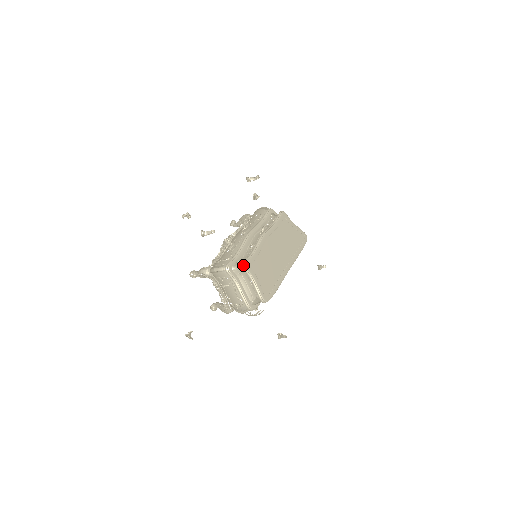
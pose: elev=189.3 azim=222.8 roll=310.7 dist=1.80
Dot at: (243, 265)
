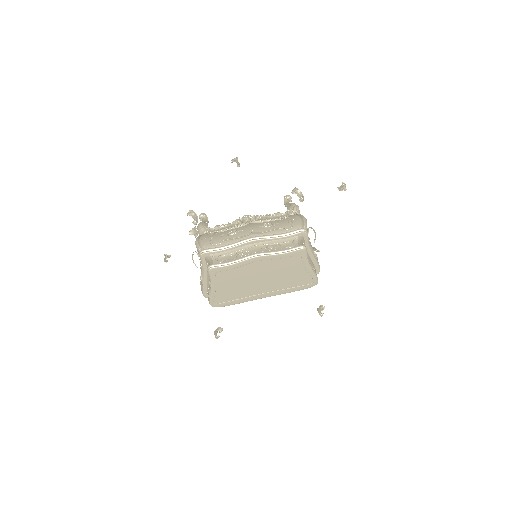
Dot at: (209, 267)
